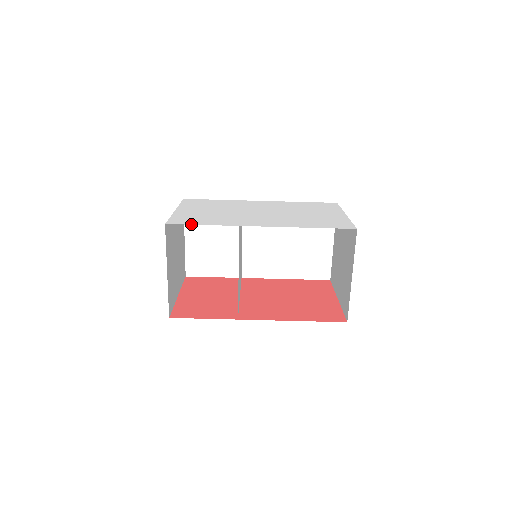
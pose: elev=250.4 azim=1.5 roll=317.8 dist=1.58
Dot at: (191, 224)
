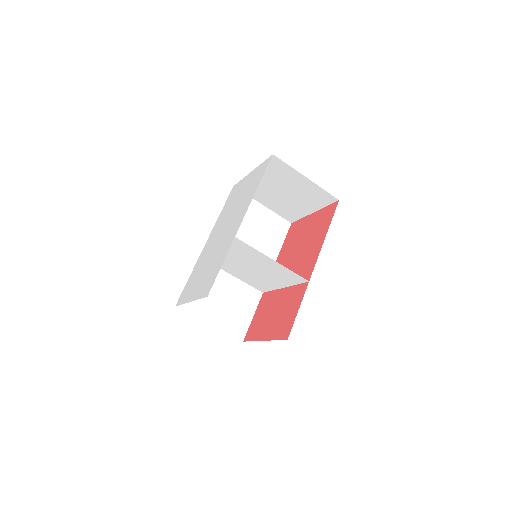
Dot at: occluded
